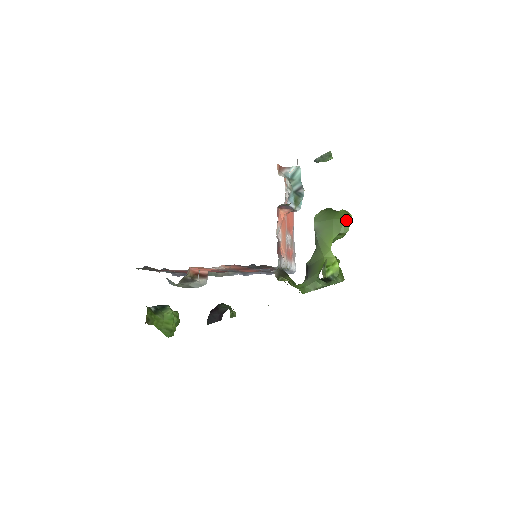
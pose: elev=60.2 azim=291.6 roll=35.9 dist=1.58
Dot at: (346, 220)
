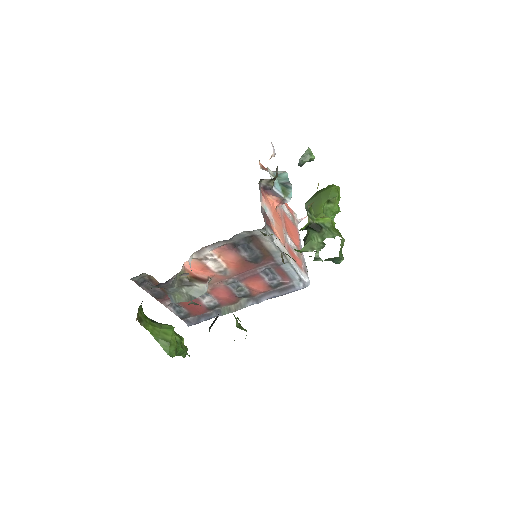
Dot at: (333, 188)
